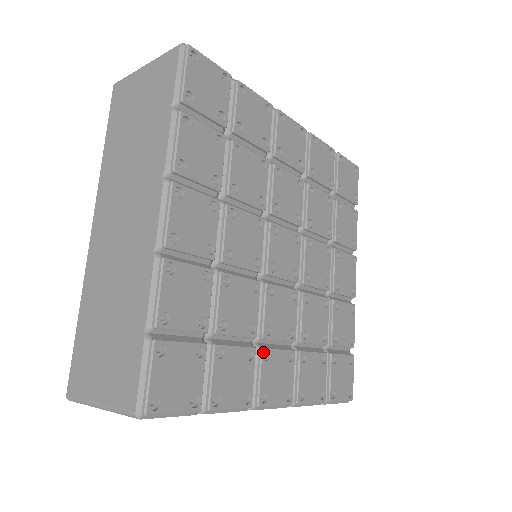
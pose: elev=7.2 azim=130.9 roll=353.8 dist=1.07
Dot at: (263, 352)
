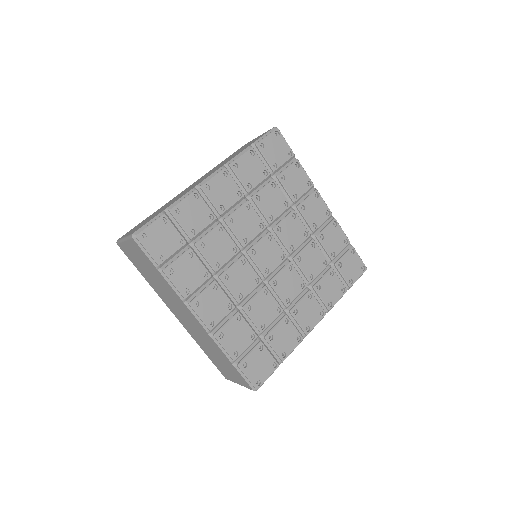
Dot at: (214, 283)
